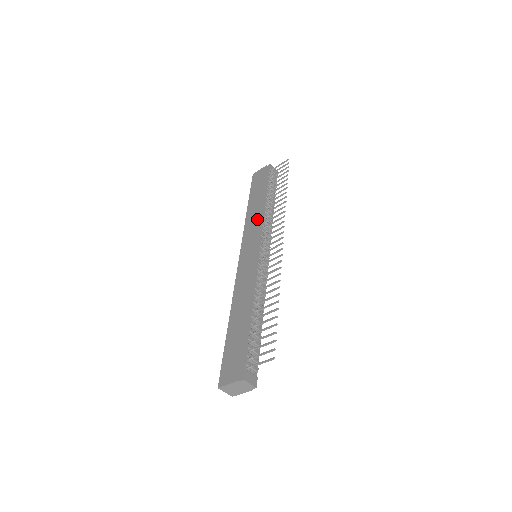
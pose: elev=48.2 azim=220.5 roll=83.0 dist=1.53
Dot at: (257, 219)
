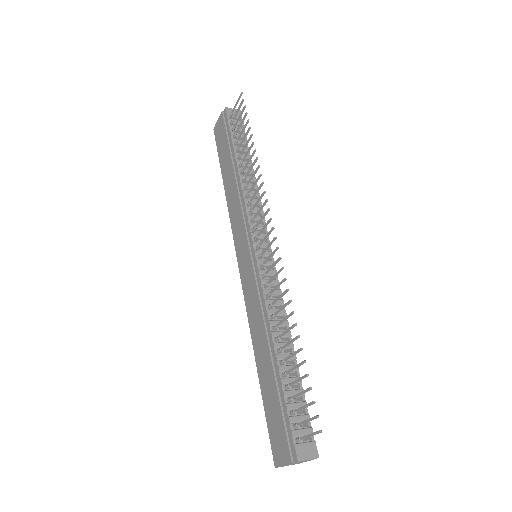
Dot at: (237, 202)
